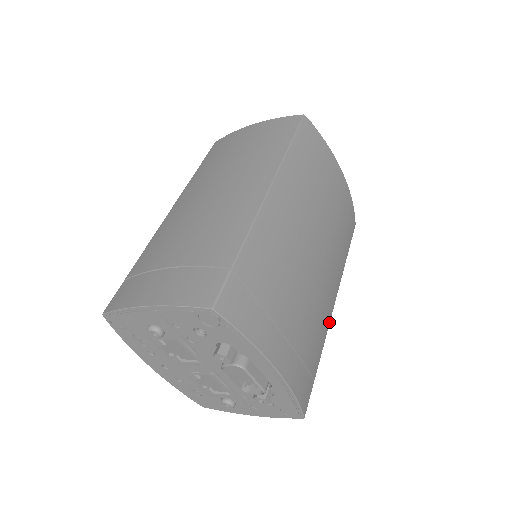
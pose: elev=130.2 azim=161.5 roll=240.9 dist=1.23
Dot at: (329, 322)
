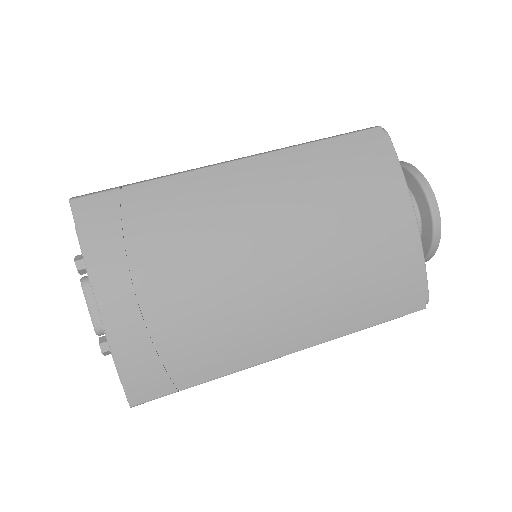
Dot at: (261, 361)
